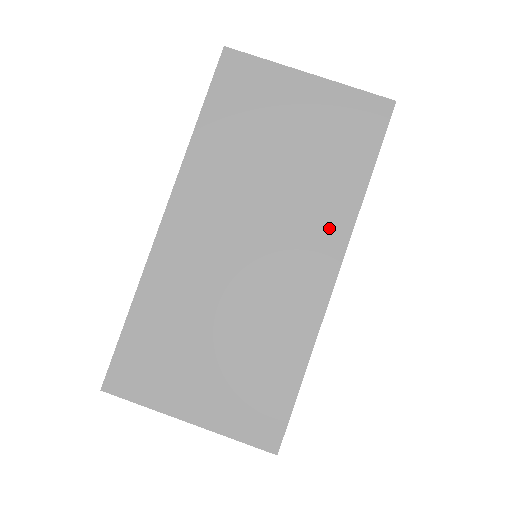
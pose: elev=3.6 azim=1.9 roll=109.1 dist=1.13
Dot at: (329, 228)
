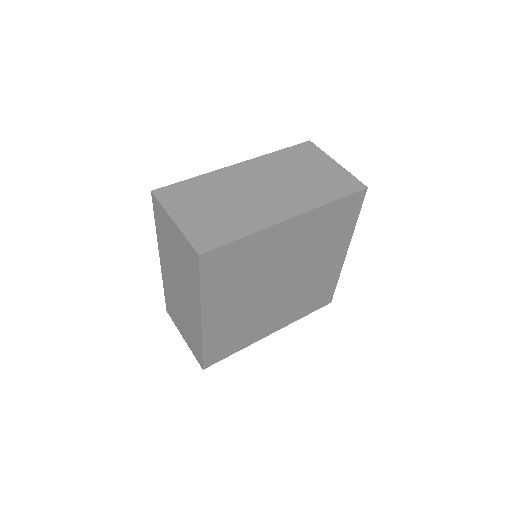
Dot at: (195, 300)
